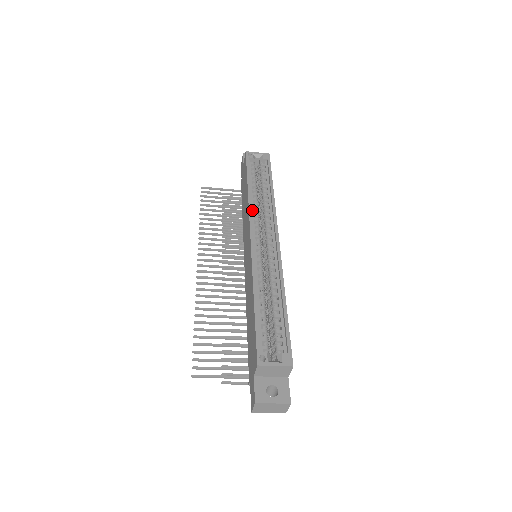
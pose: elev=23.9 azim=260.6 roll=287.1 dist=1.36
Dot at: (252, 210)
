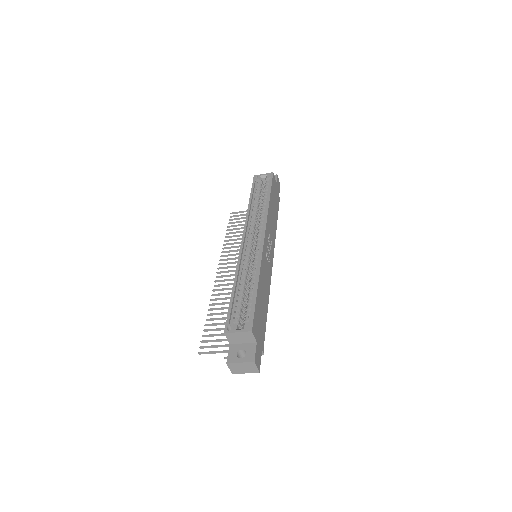
Dot at: (249, 220)
